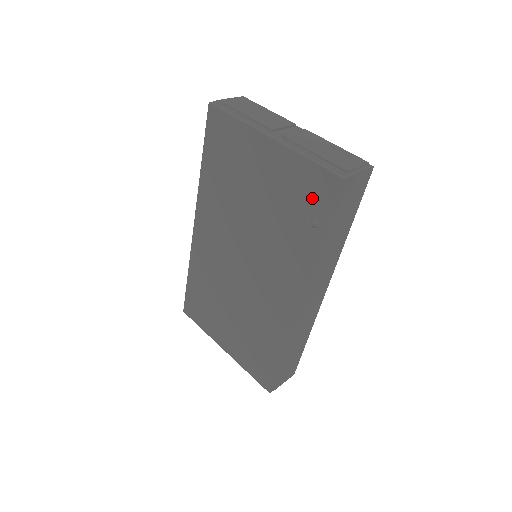
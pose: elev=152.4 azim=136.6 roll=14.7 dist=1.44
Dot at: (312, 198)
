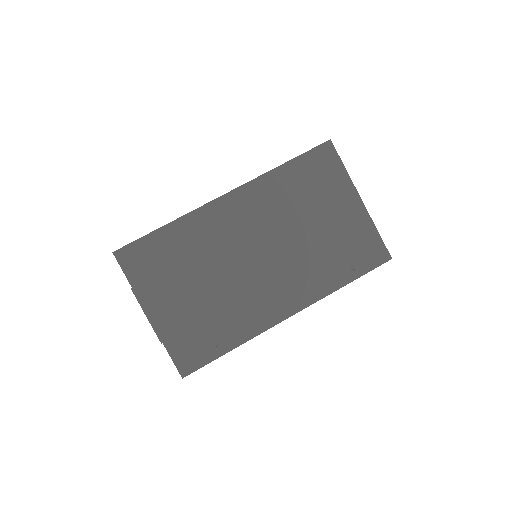
Dot at: (363, 254)
